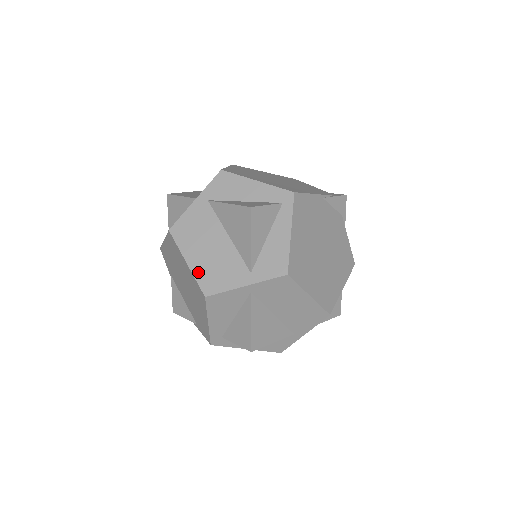
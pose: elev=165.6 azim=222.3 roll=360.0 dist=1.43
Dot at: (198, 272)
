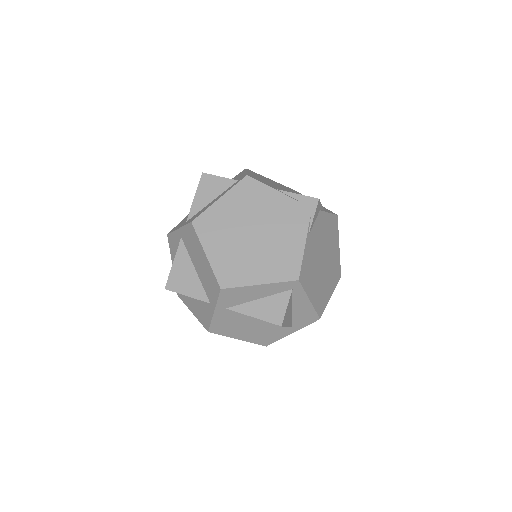
Dot at: (251, 340)
